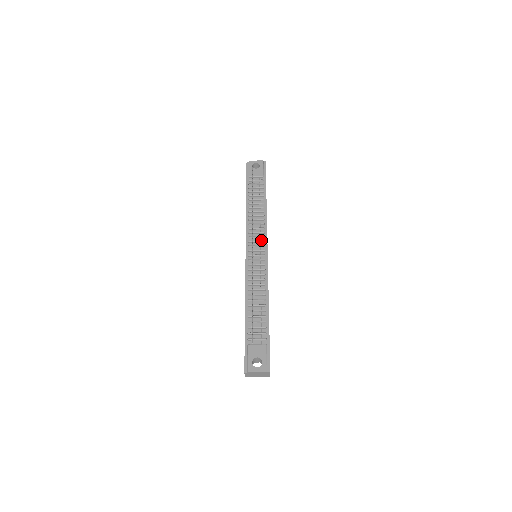
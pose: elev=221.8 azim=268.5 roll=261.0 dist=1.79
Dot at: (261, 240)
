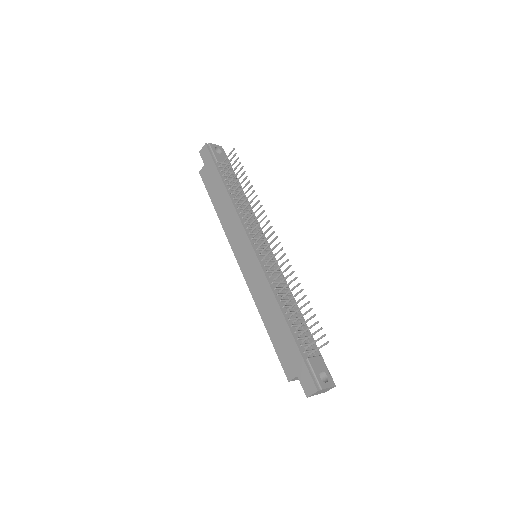
Dot at: (261, 238)
